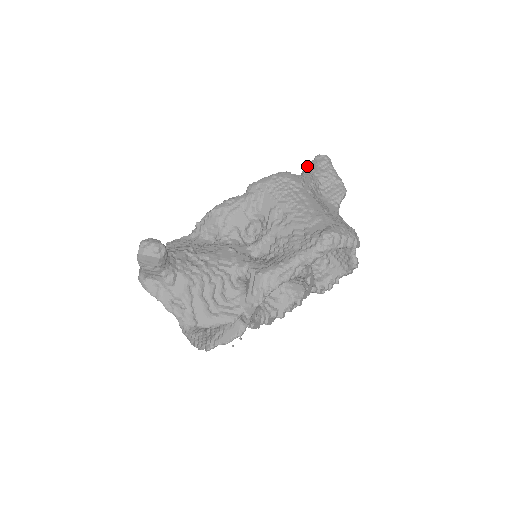
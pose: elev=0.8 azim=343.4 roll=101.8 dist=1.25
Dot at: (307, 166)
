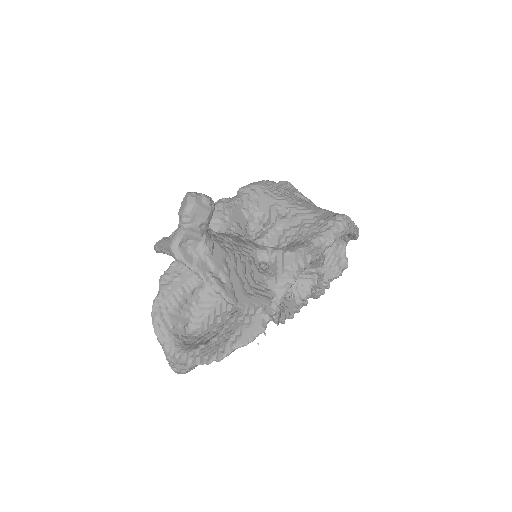
Dot at: occluded
